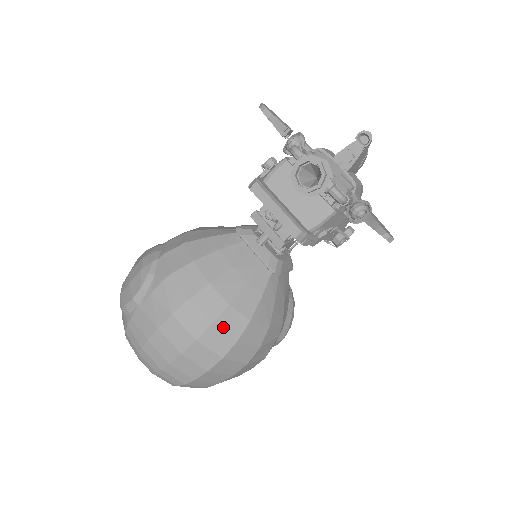
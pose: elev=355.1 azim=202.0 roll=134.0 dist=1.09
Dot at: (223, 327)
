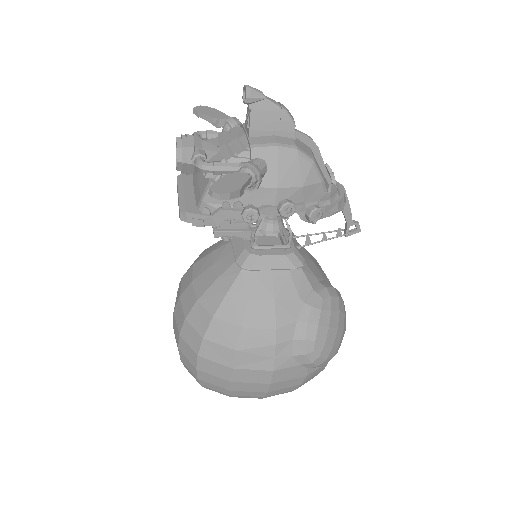
Dot at: (193, 322)
